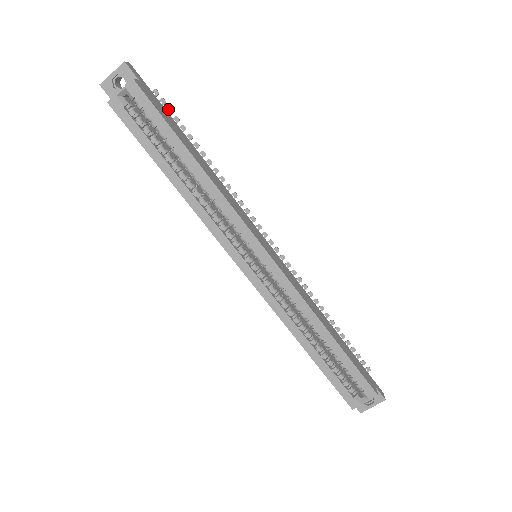
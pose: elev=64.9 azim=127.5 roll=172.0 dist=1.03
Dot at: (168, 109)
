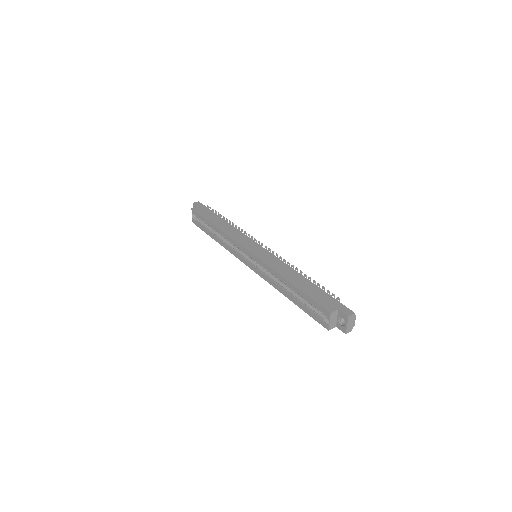
Dot at: (212, 210)
